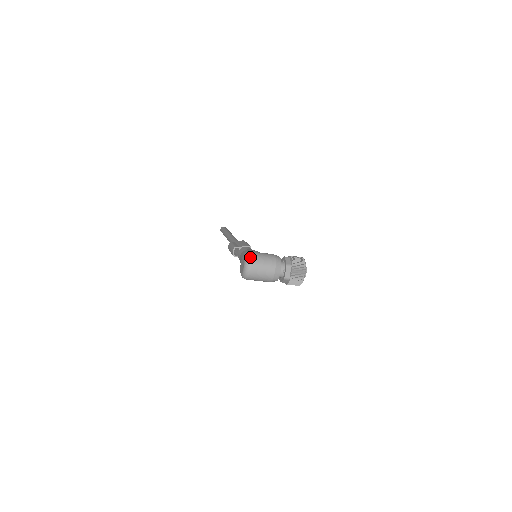
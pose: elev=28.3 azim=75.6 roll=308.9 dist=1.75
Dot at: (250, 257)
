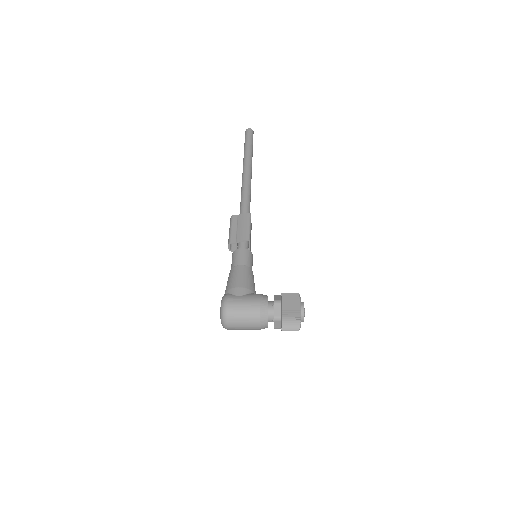
Dot at: (225, 314)
